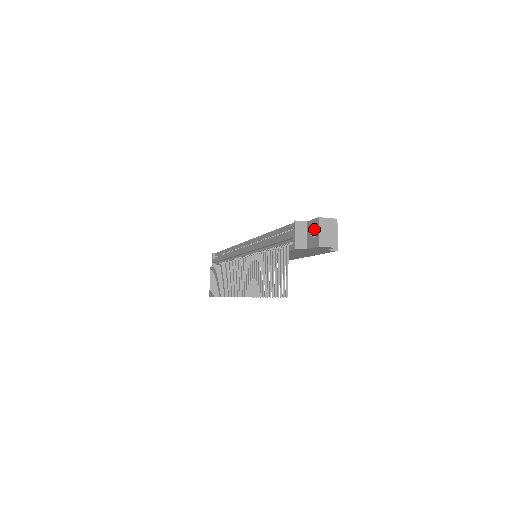
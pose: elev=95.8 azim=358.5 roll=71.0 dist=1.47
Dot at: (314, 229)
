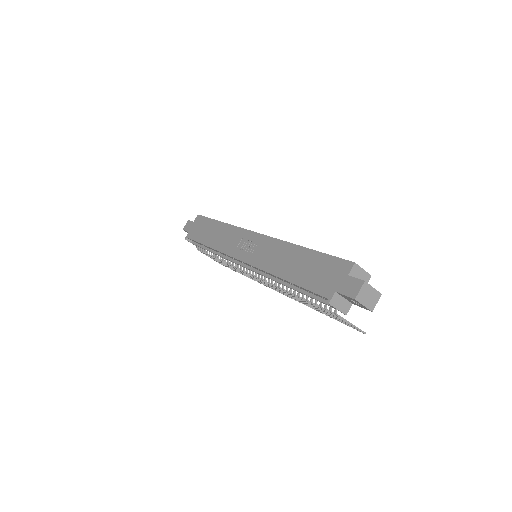
Dot at: (352, 299)
